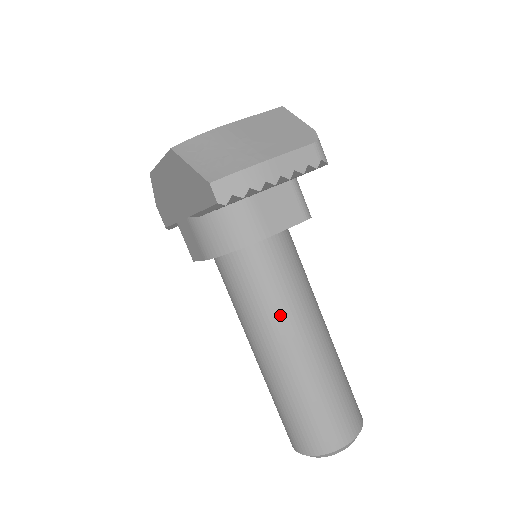
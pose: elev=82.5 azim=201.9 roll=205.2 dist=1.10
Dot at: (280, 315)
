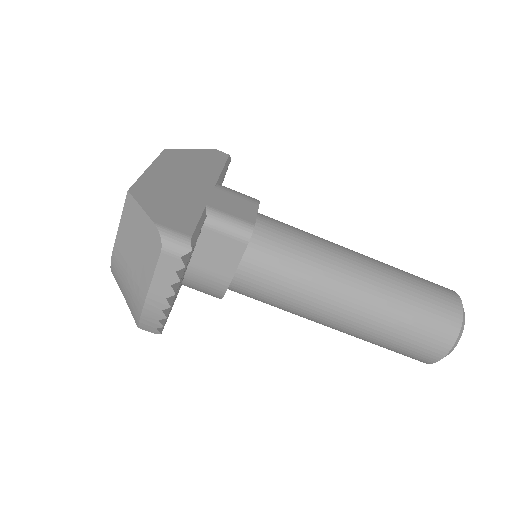
Dot at: (301, 310)
